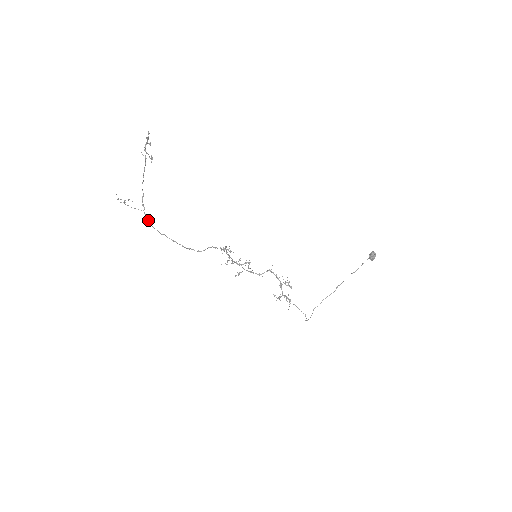
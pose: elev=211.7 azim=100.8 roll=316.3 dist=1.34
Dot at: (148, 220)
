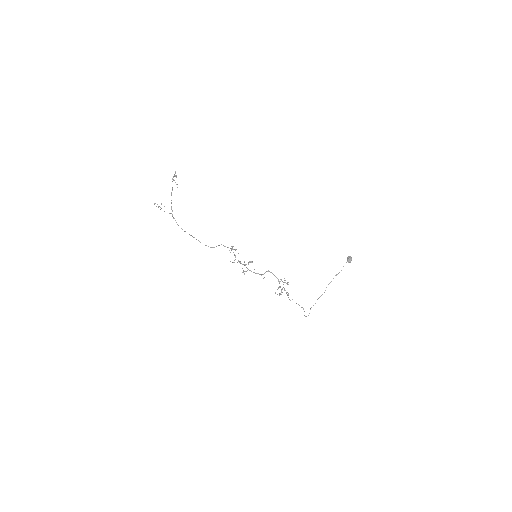
Dot at: (175, 220)
